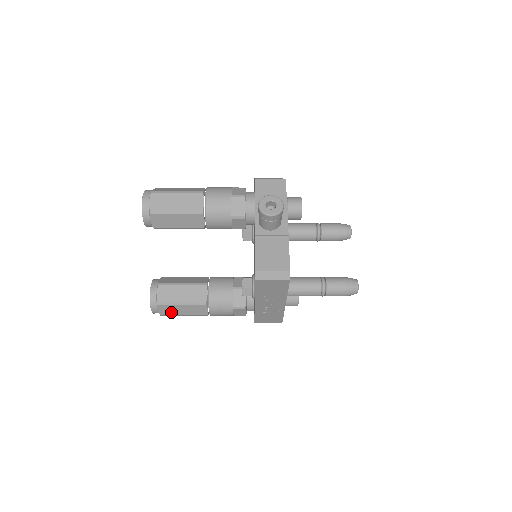
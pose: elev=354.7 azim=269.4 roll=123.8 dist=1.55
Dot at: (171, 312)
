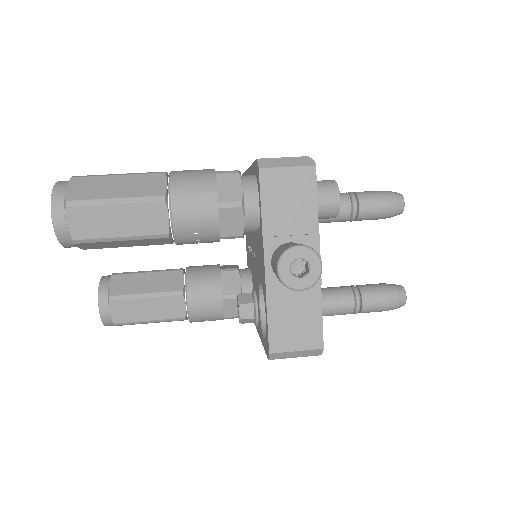
Dot at: occluded
